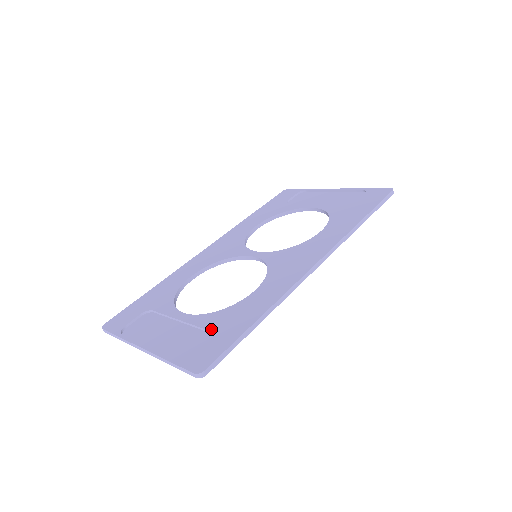
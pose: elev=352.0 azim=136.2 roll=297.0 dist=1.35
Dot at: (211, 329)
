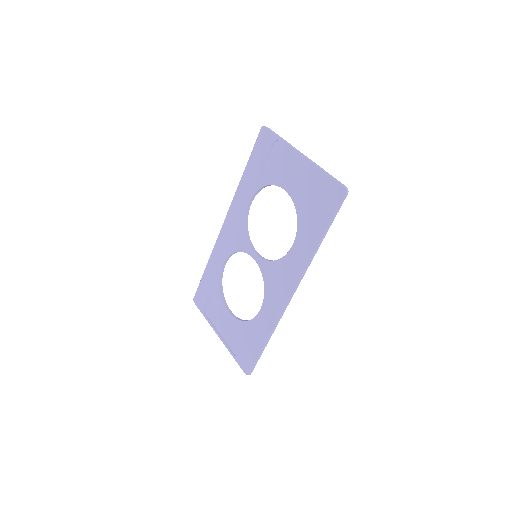
Dot at: (245, 339)
